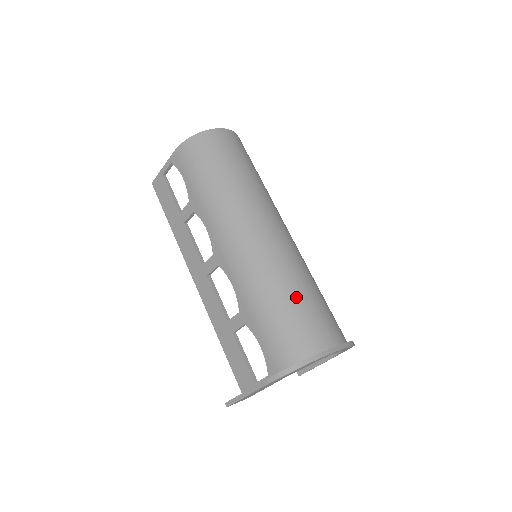
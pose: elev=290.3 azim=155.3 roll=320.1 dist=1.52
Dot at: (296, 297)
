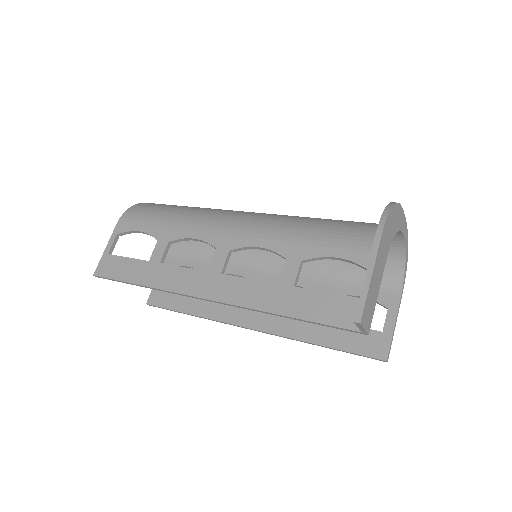
Dot at: occluded
